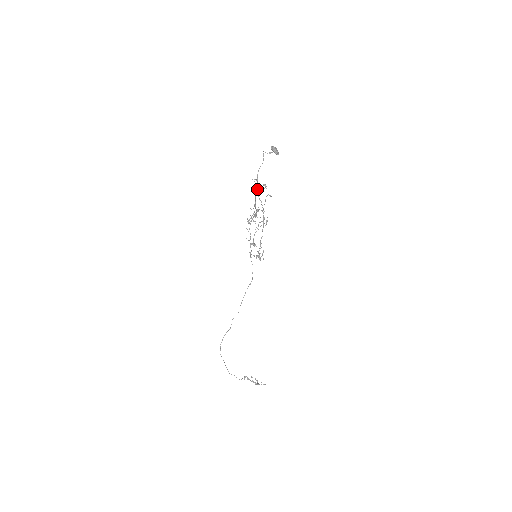
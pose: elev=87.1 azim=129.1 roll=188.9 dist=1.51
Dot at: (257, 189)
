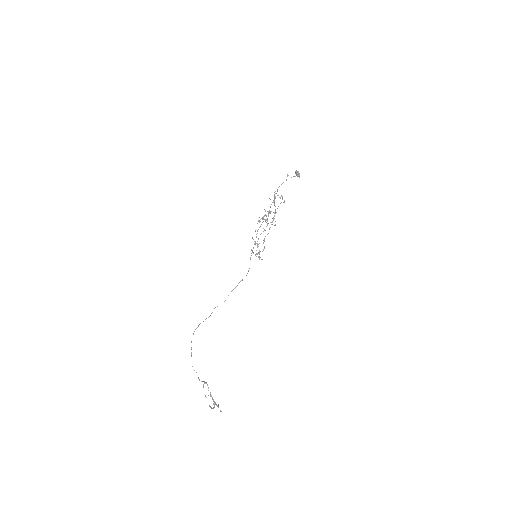
Dot at: (275, 197)
